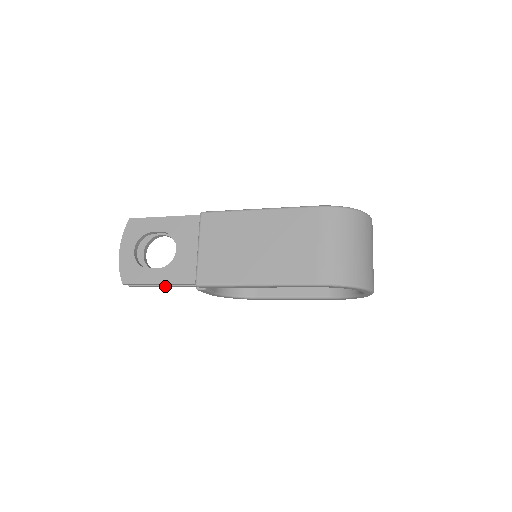
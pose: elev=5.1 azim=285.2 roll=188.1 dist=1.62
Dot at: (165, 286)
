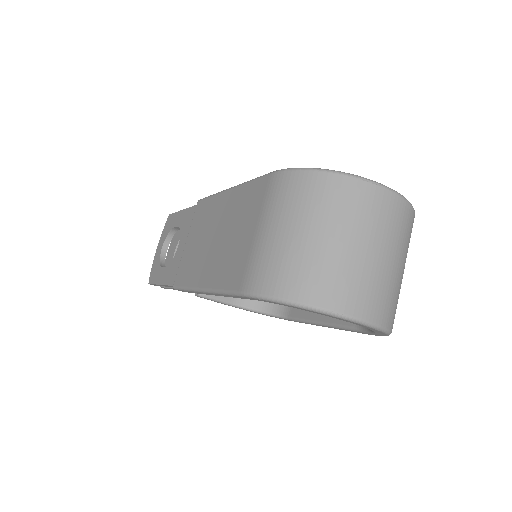
Dot at: occluded
